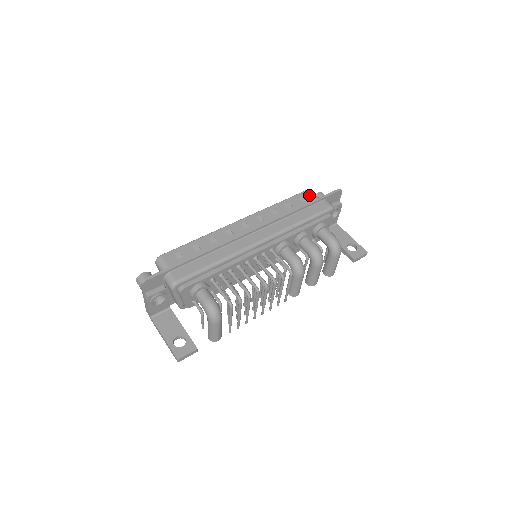
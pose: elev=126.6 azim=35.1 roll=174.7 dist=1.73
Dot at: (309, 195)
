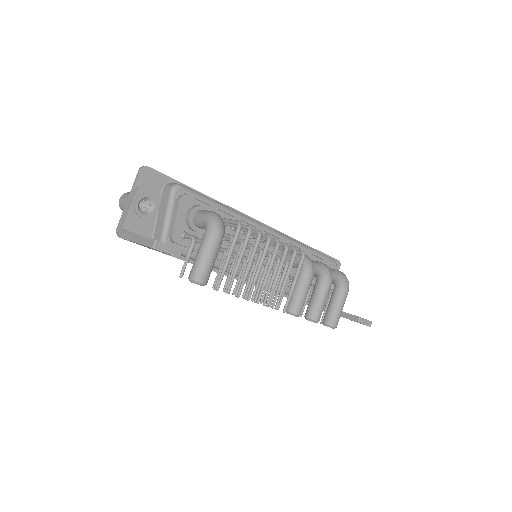
Dot at: occluded
